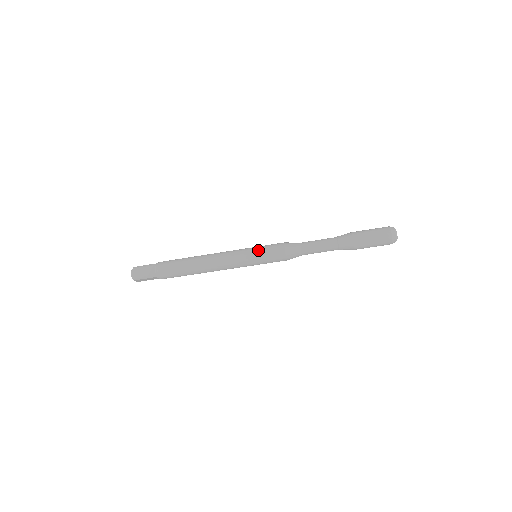
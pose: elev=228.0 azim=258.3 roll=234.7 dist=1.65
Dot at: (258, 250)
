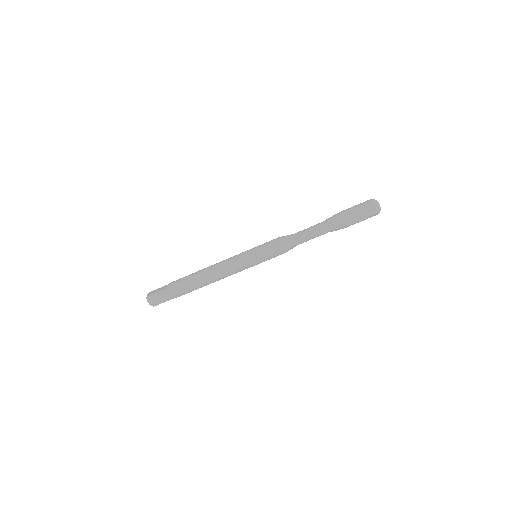
Dot at: (258, 255)
